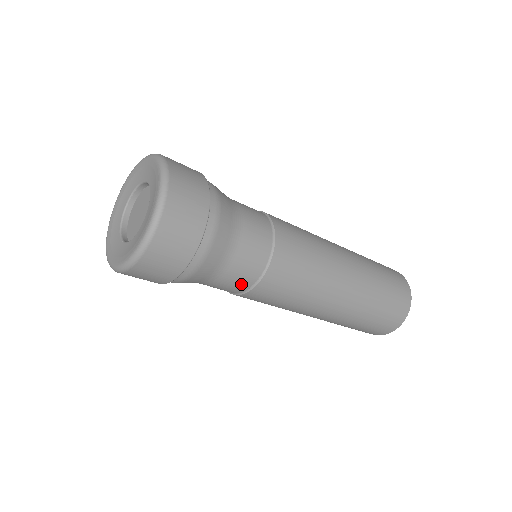
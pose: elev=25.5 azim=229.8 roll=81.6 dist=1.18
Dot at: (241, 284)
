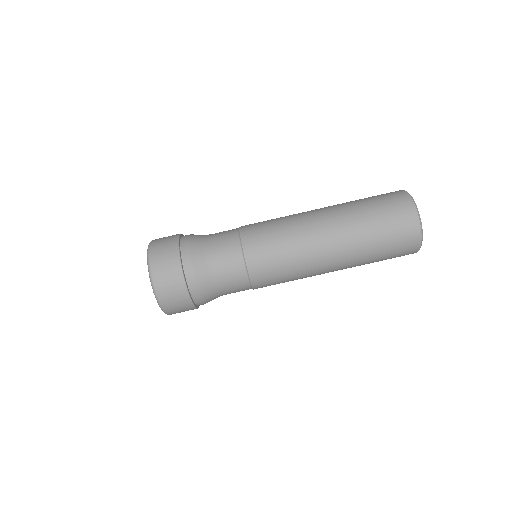
Dot at: (231, 243)
